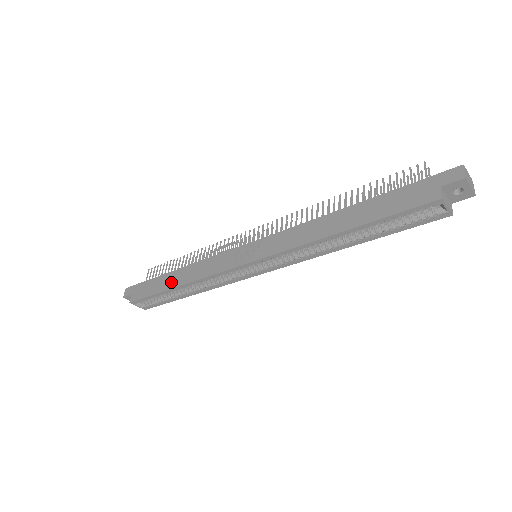
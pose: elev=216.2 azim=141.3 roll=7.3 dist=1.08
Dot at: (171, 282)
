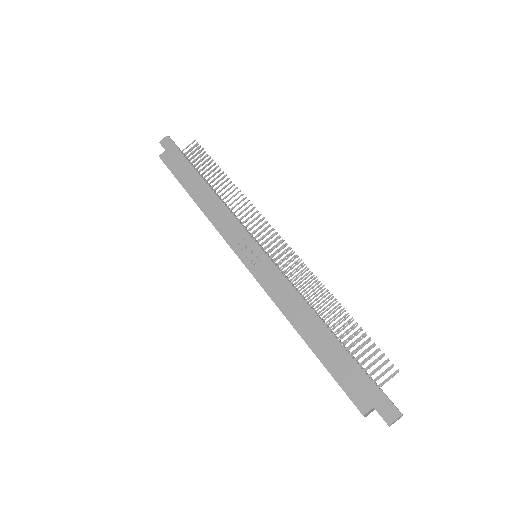
Dot at: (193, 188)
